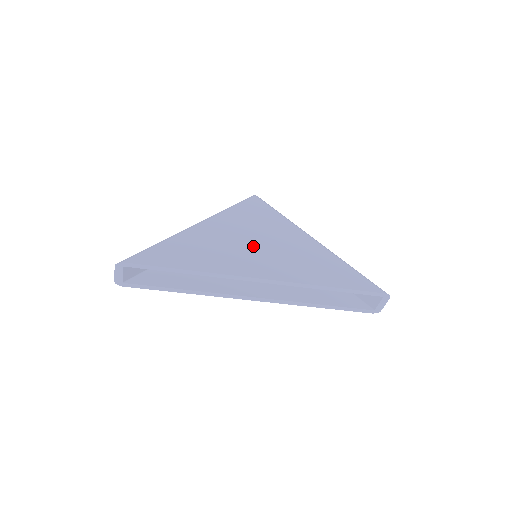
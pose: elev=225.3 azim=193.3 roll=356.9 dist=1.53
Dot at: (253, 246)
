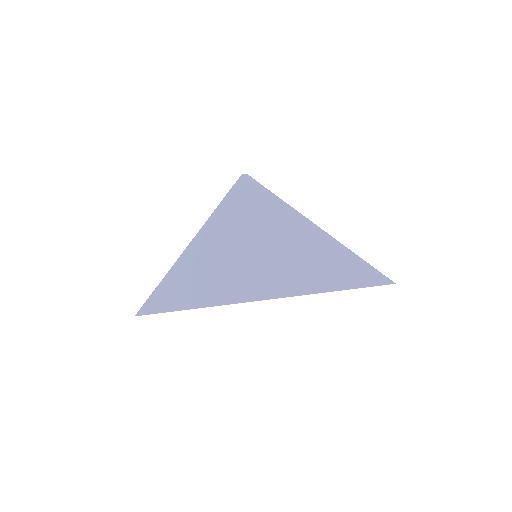
Dot at: (247, 259)
